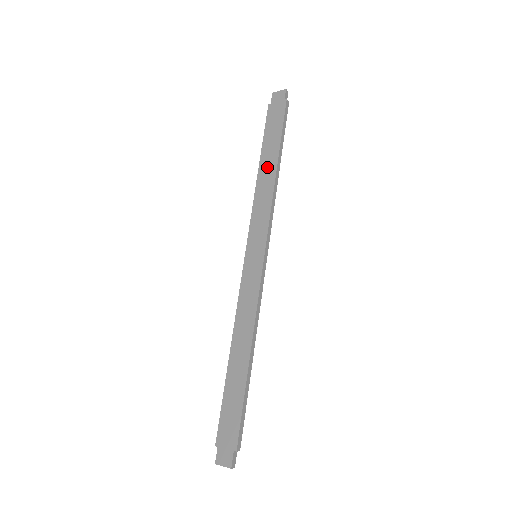
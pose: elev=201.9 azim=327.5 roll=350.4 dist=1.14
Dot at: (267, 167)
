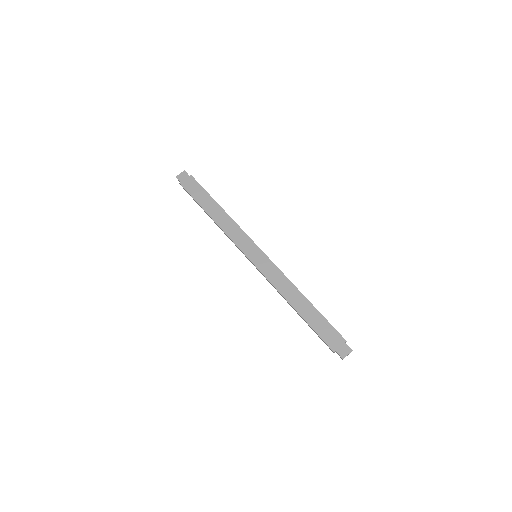
Dot at: (215, 212)
